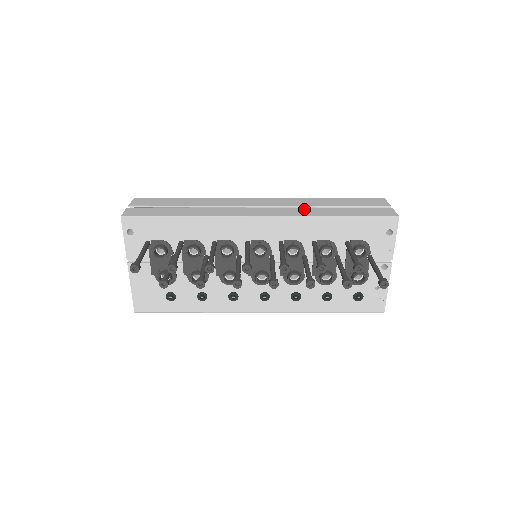
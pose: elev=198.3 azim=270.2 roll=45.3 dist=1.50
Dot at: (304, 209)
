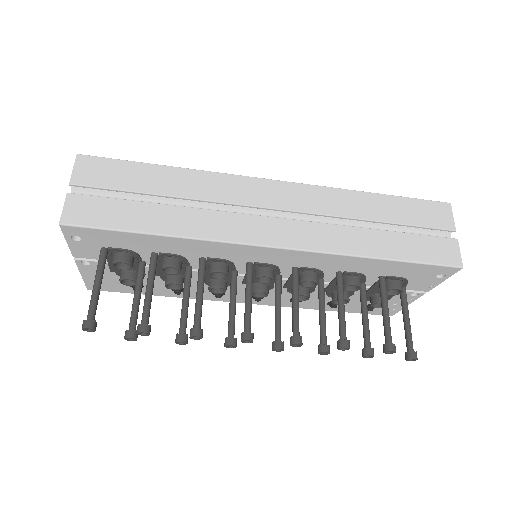
Dot at: (339, 229)
